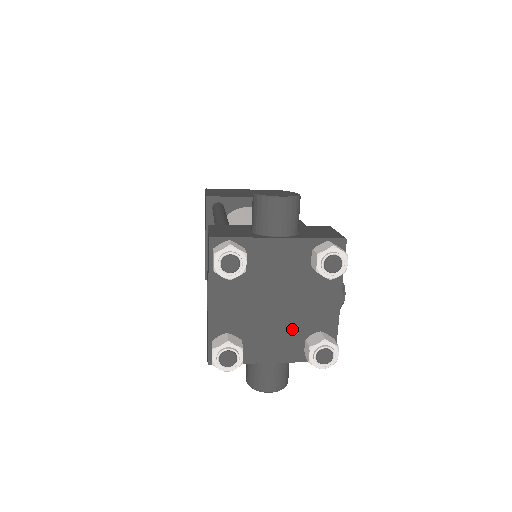
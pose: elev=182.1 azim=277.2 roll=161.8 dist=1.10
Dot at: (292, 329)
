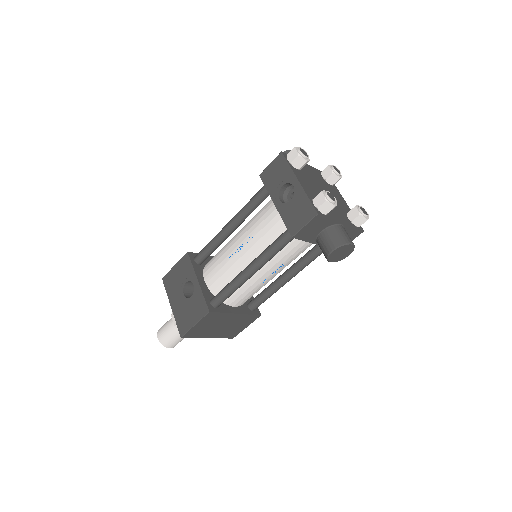
Dot at: (338, 208)
